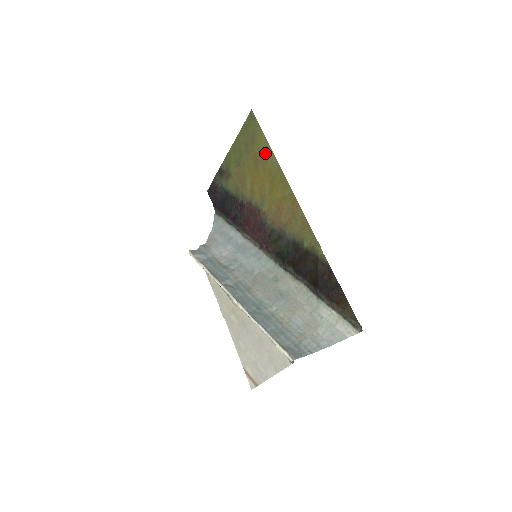
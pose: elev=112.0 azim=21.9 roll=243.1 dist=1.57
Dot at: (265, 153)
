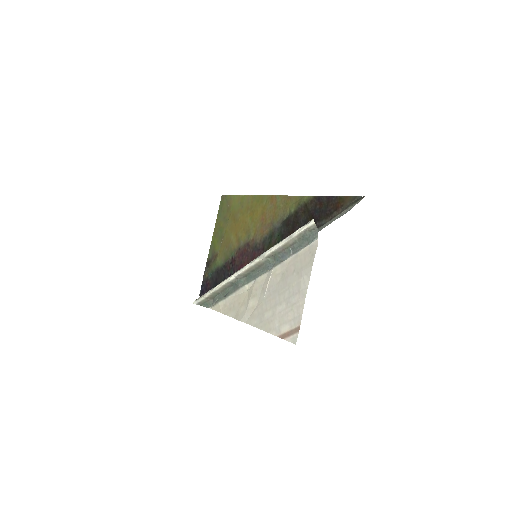
Dot at: (240, 203)
